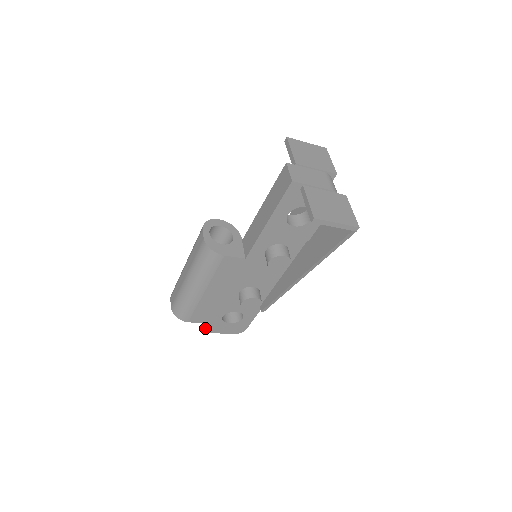
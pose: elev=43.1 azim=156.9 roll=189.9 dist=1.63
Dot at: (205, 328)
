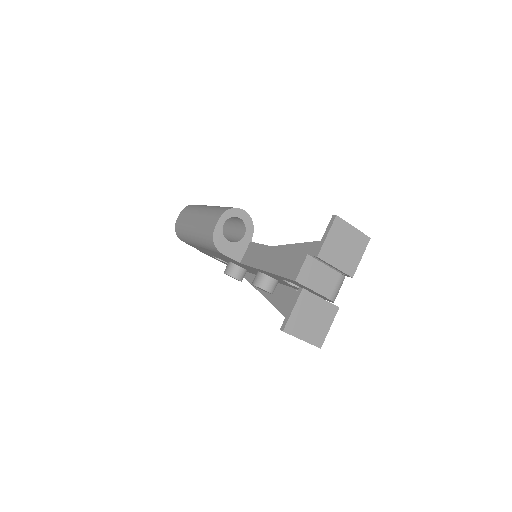
Dot at: (197, 249)
